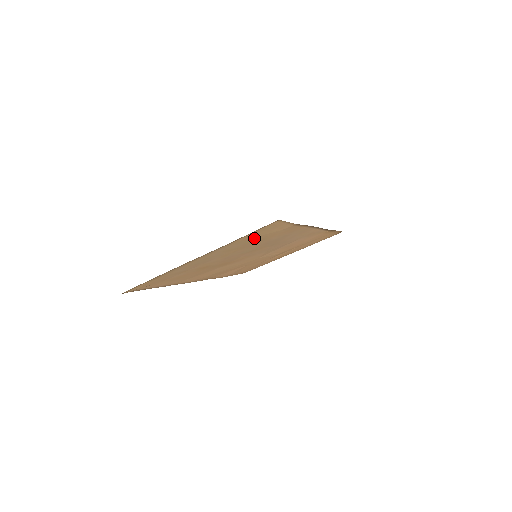
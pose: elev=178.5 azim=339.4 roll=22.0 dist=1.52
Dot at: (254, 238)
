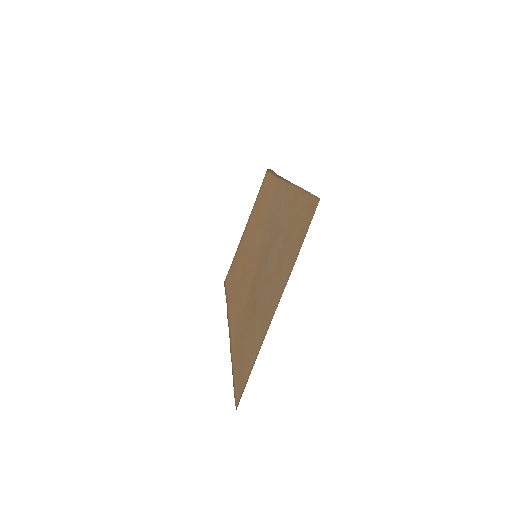
Dot at: (293, 239)
